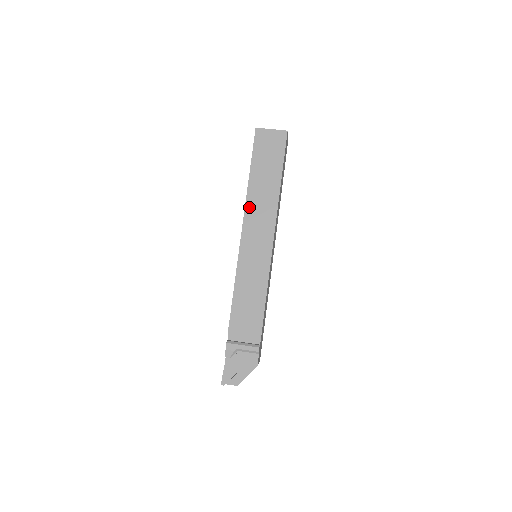
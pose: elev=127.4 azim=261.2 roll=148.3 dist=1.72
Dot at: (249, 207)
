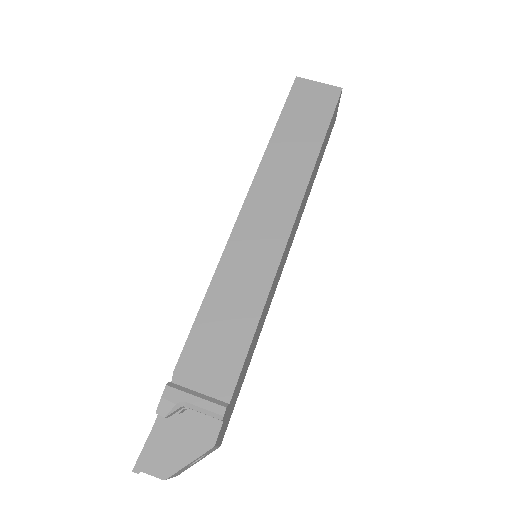
Dot at: (262, 174)
